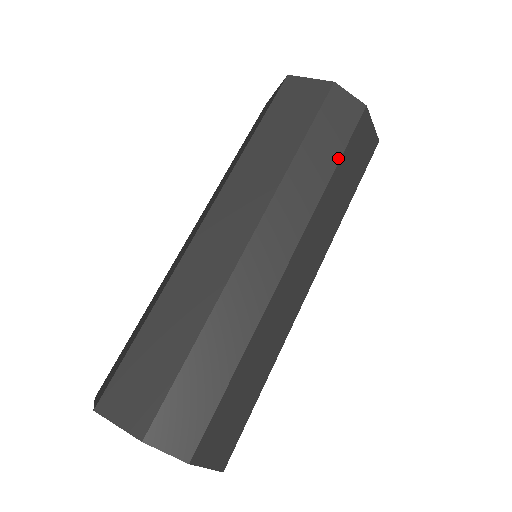
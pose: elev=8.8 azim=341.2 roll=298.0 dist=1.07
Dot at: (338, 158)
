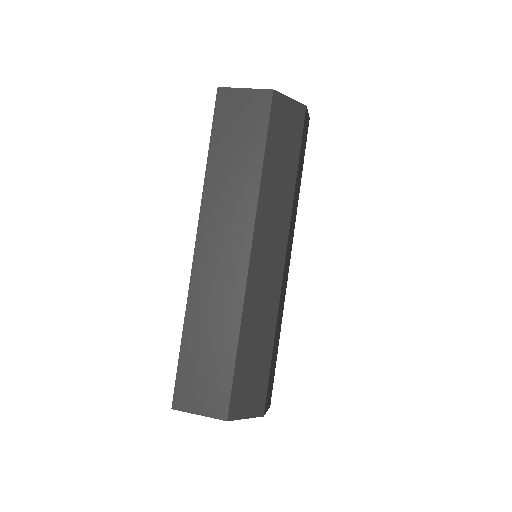
Dot at: occluded
